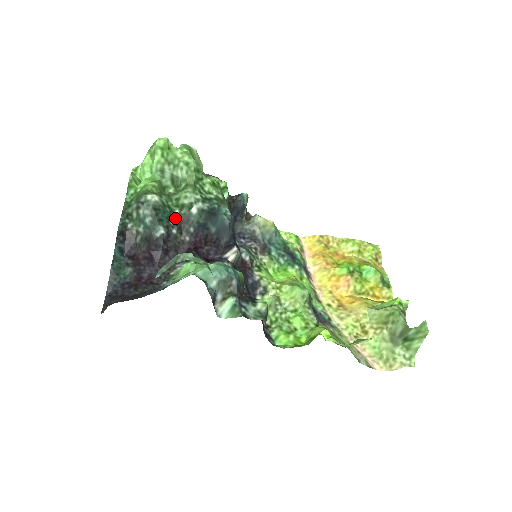
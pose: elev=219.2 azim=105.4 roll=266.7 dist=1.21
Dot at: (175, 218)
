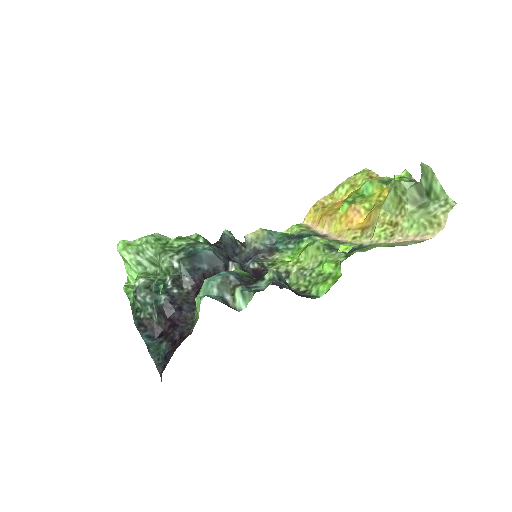
Dot at: (169, 283)
